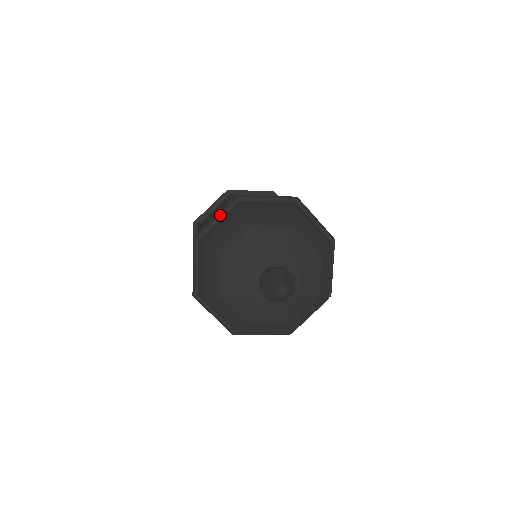
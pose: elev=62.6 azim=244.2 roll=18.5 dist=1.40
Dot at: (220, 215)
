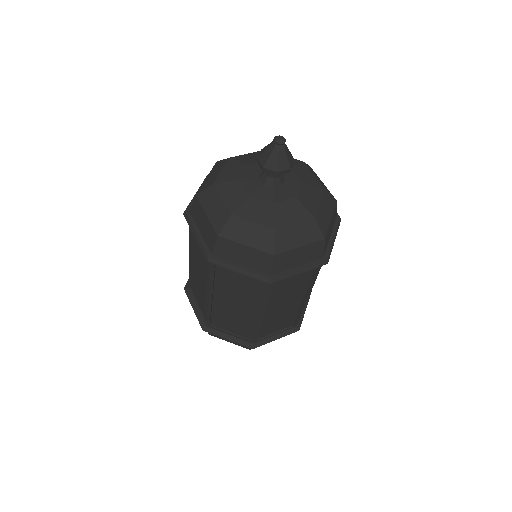
Dot at: occluded
